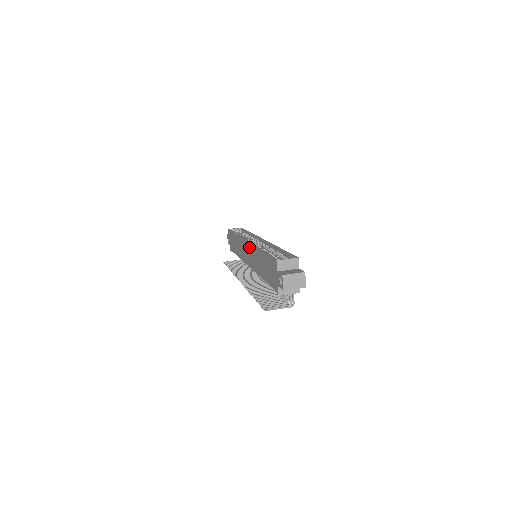
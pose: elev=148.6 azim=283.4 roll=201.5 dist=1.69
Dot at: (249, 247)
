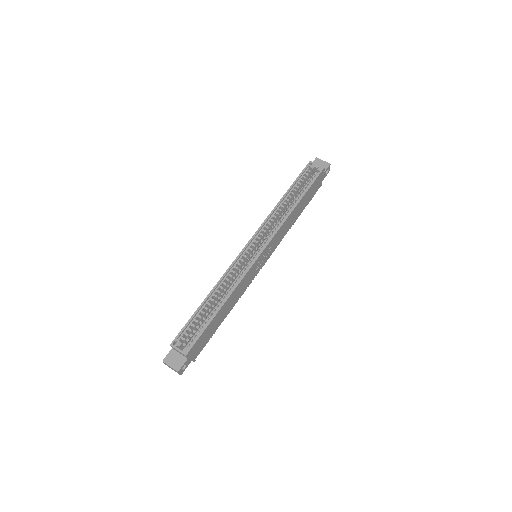
Dot at: (238, 257)
